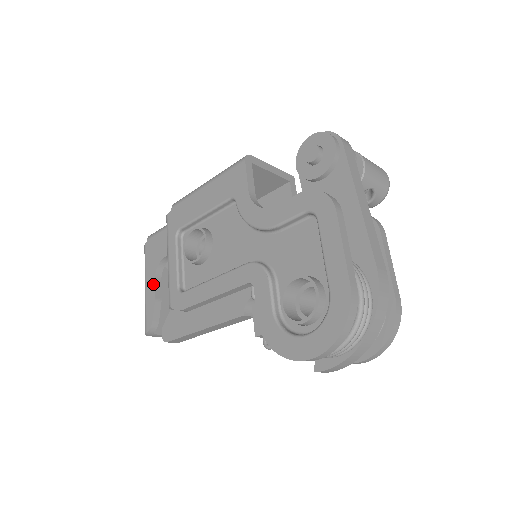
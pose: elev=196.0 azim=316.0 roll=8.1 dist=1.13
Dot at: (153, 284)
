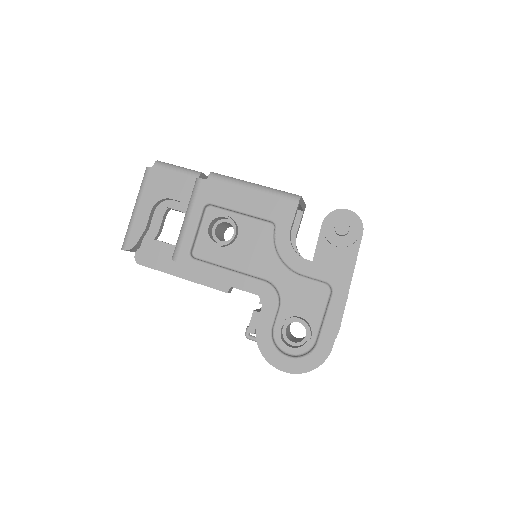
Dot at: (148, 213)
